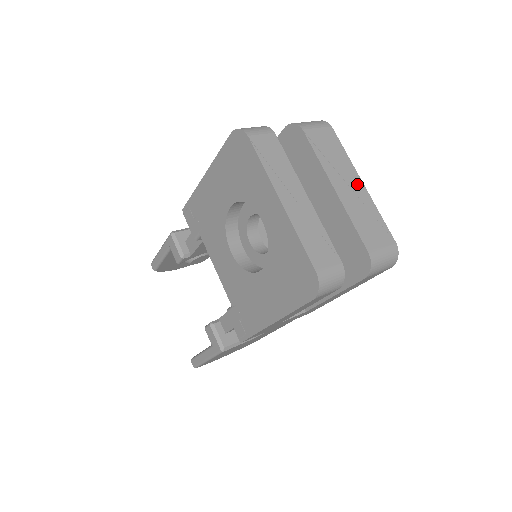
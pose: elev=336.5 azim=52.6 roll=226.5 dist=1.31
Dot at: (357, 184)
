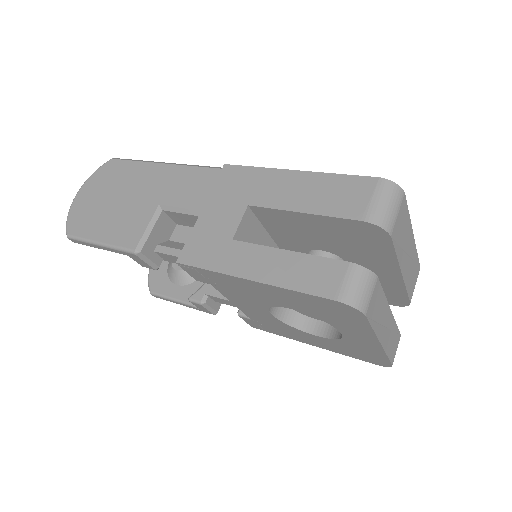
Dot at: (411, 243)
